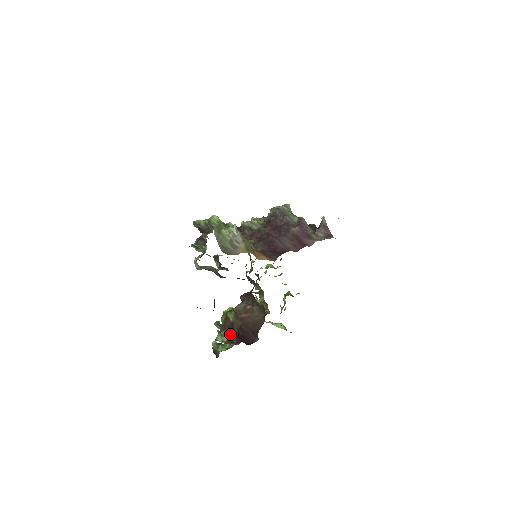
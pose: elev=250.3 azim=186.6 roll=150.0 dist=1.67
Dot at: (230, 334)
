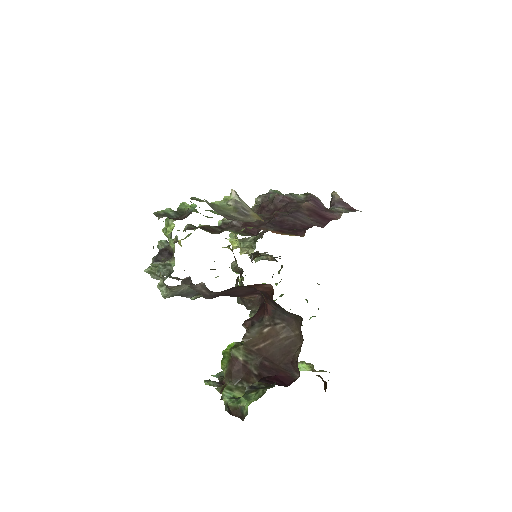
Dot at: (244, 383)
